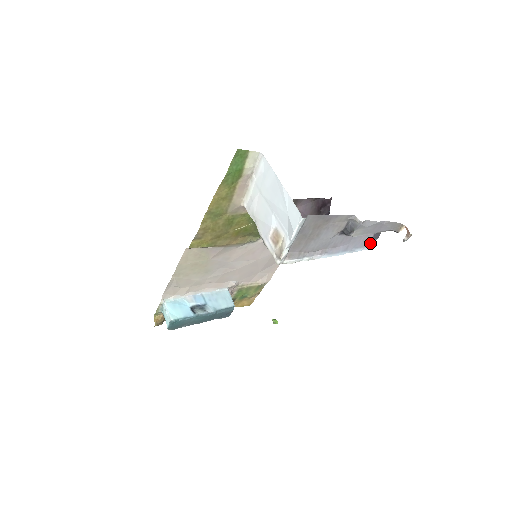
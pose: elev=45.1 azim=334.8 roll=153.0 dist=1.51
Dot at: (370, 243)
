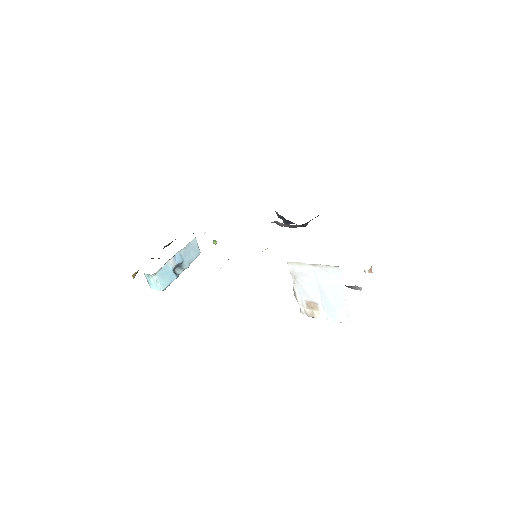
Dot at: occluded
